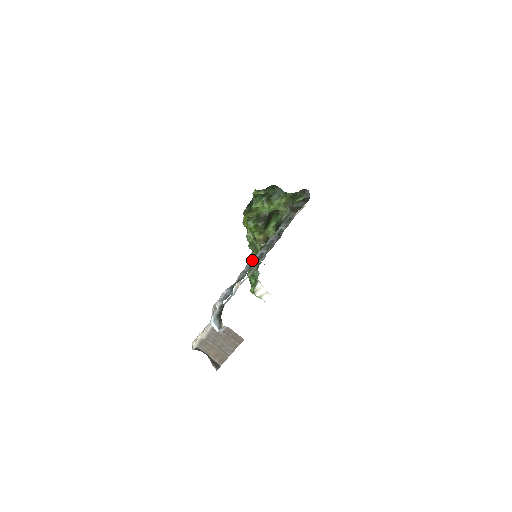
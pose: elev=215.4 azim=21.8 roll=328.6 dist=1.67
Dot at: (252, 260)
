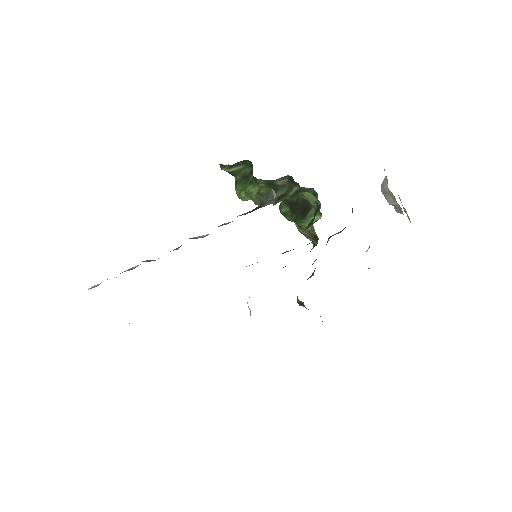
Dot at: (146, 260)
